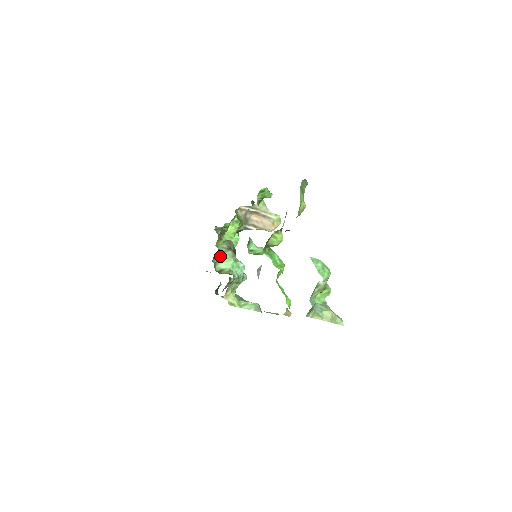
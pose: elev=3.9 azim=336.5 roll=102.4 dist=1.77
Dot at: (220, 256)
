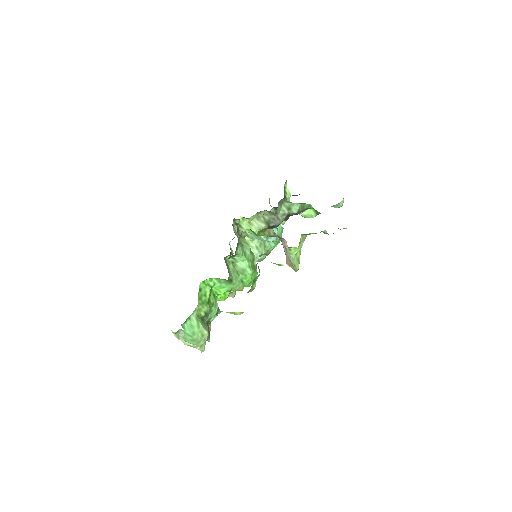
Dot at: occluded
